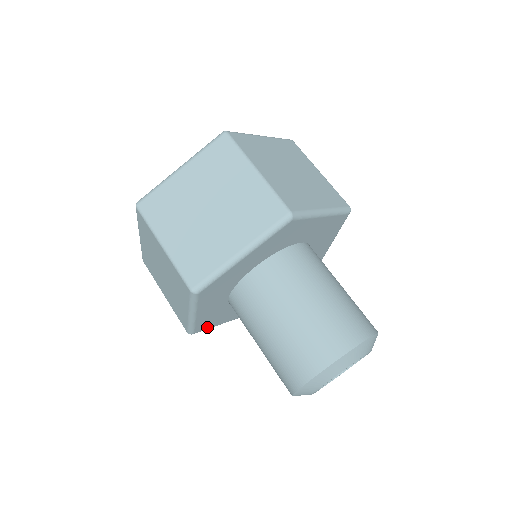
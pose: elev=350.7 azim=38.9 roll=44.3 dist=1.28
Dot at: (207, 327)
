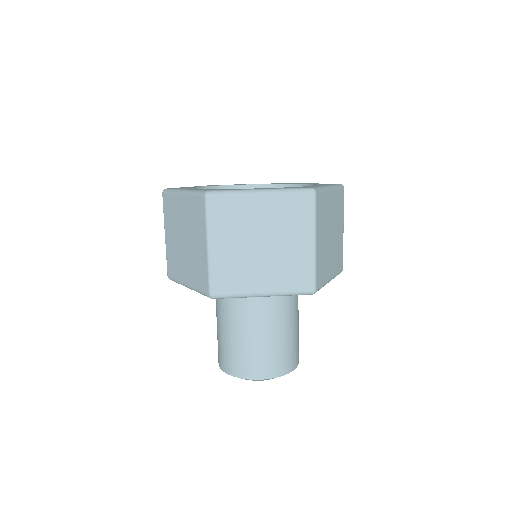
Dot at: occluded
